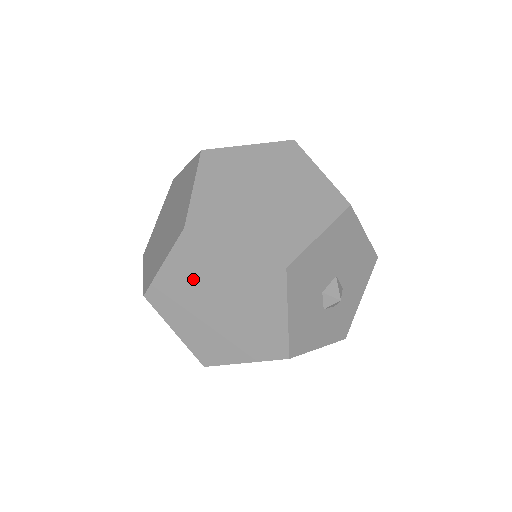
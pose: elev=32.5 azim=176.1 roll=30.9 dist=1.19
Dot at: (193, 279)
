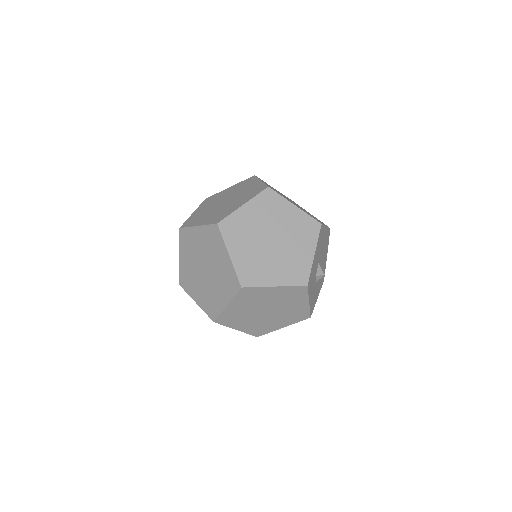
Dot at: (261, 219)
